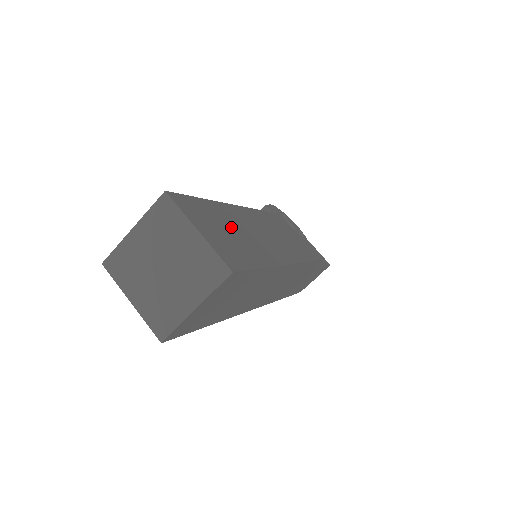
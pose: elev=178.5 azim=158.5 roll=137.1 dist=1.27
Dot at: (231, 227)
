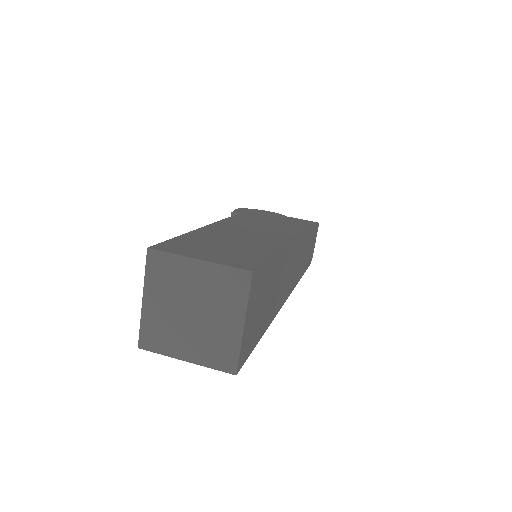
Dot at: (221, 241)
